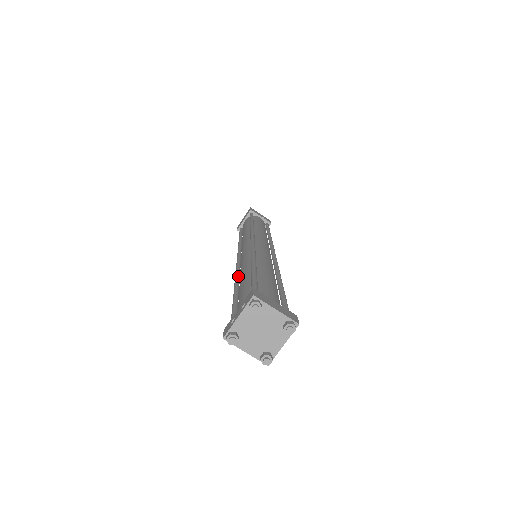
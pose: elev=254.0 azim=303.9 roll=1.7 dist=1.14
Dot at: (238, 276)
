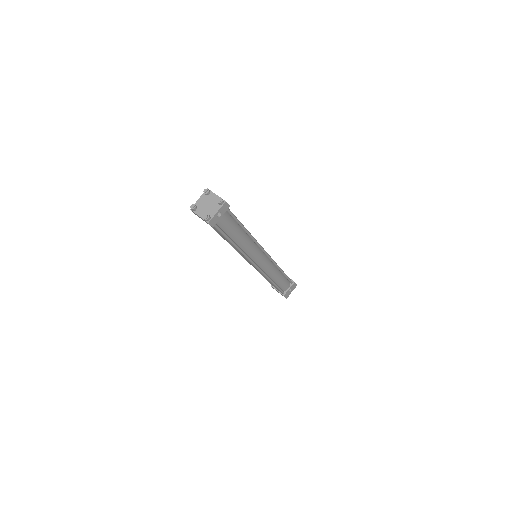
Dot at: occluded
